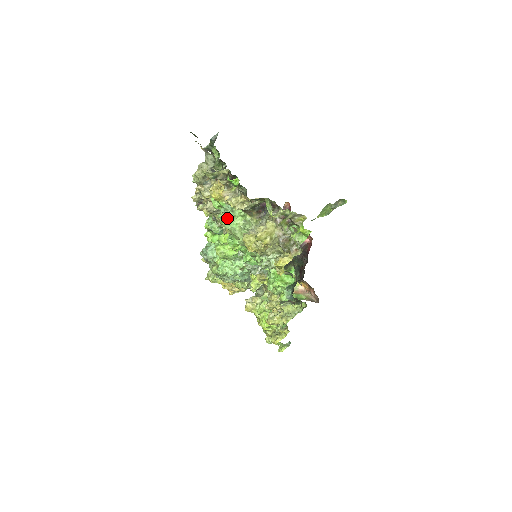
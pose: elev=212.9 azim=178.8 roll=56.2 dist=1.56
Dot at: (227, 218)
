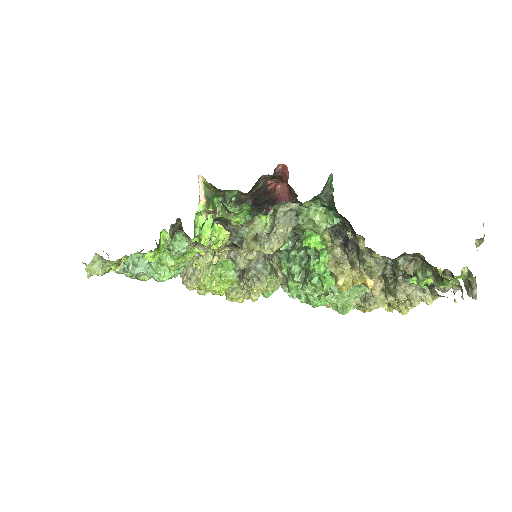
Dot at: (347, 297)
